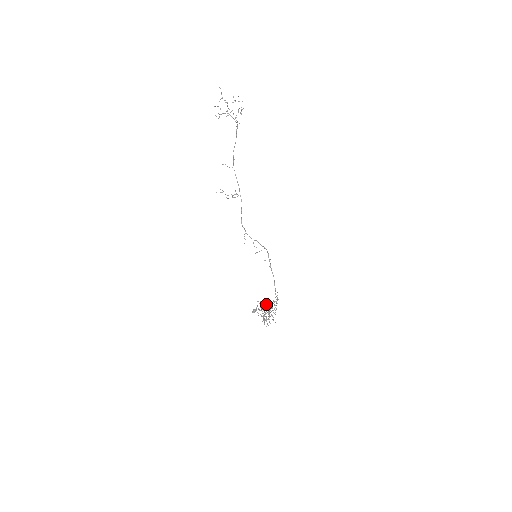
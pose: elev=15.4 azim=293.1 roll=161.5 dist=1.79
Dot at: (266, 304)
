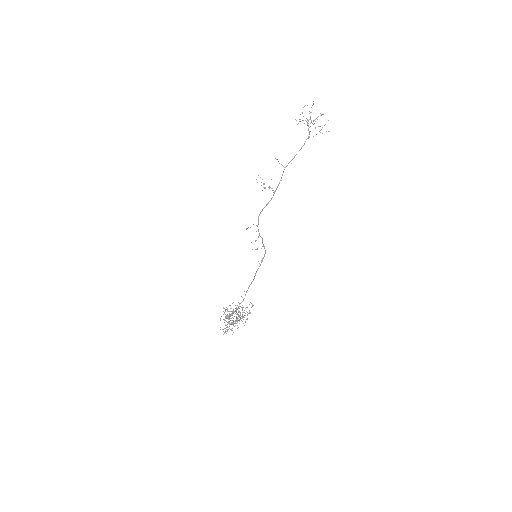
Dot at: occluded
